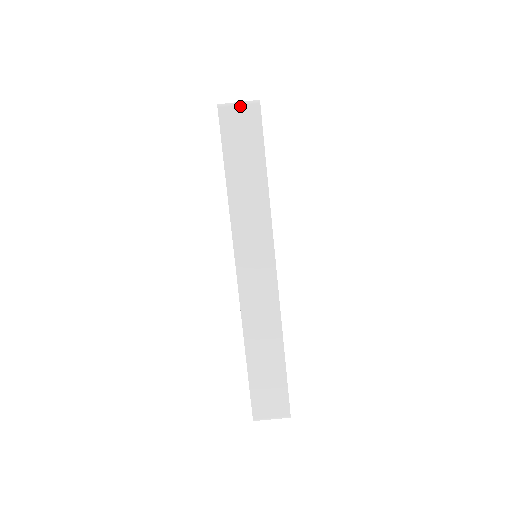
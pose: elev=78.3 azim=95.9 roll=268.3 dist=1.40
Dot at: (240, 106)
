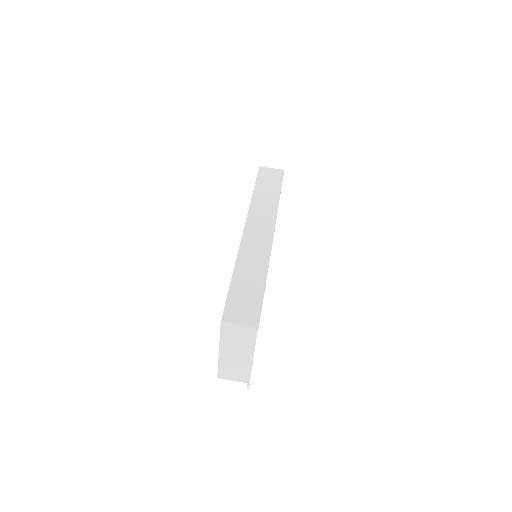
Dot at: (272, 169)
